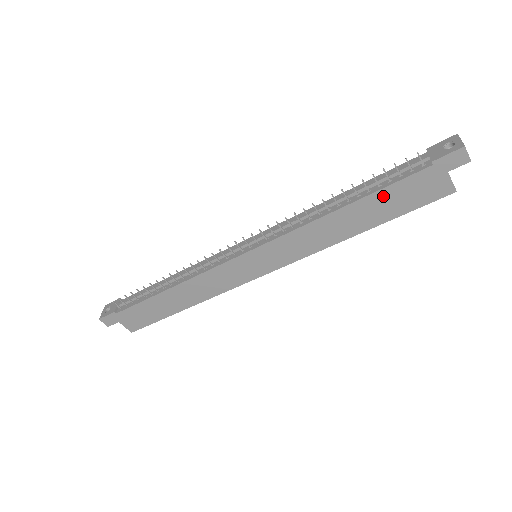
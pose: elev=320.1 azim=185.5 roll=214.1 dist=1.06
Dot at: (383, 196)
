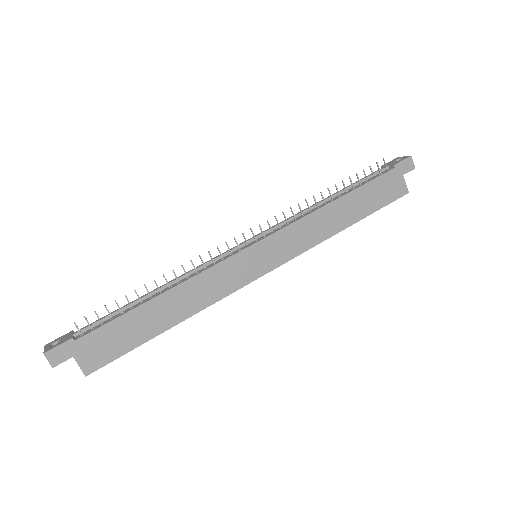
Dot at: (365, 191)
